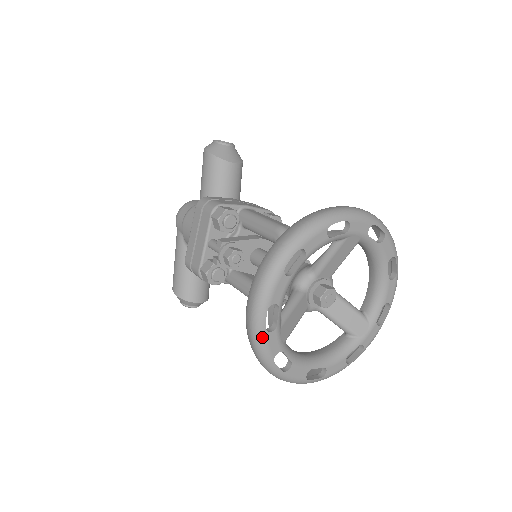
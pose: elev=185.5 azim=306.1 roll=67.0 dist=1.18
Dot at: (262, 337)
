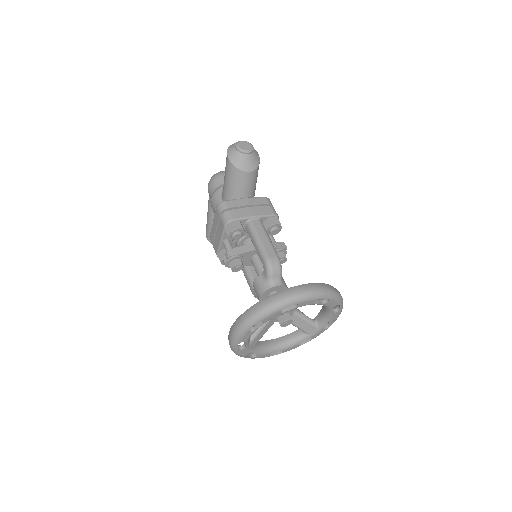
Dot at: (236, 352)
